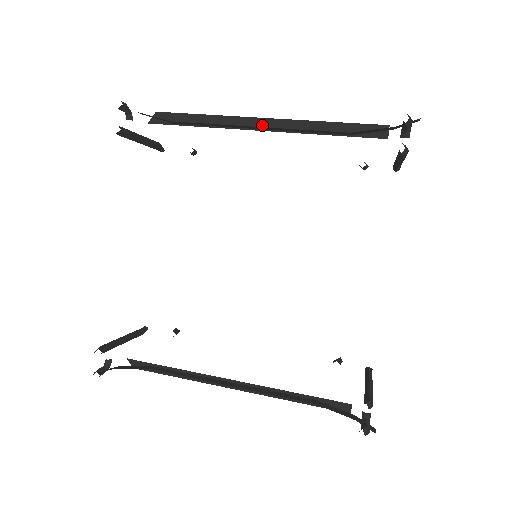
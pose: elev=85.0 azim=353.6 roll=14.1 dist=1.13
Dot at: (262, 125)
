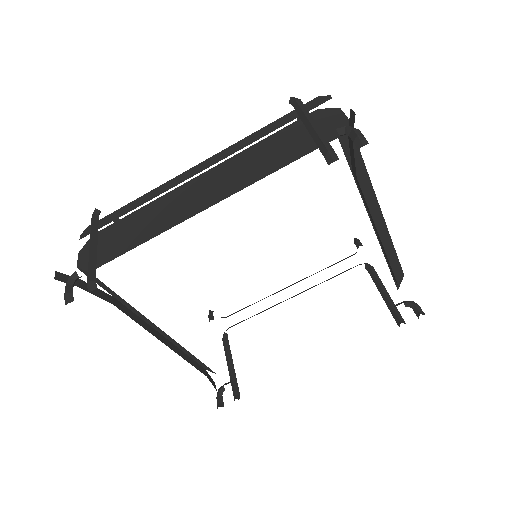
Dot at: (377, 221)
